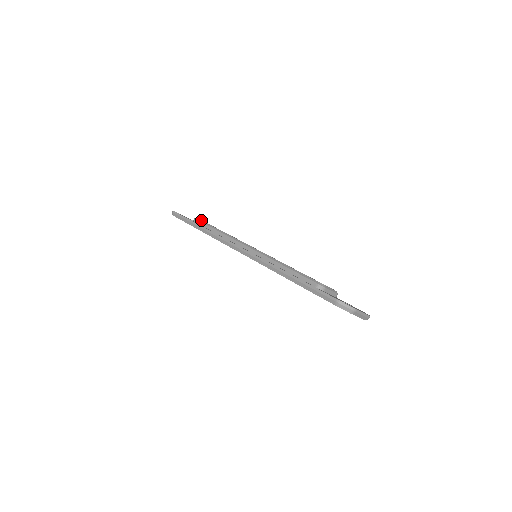
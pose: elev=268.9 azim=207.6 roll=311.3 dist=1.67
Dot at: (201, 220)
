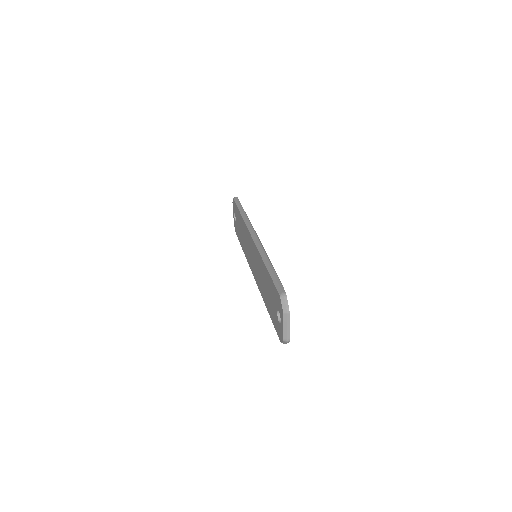
Dot at: occluded
